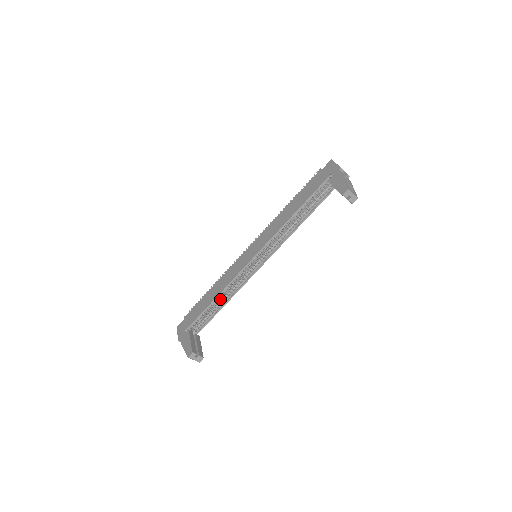
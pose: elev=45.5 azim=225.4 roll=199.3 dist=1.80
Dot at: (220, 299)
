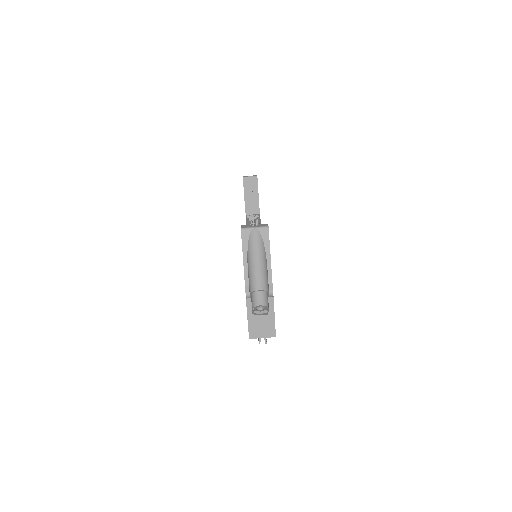
Dot at: occluded
